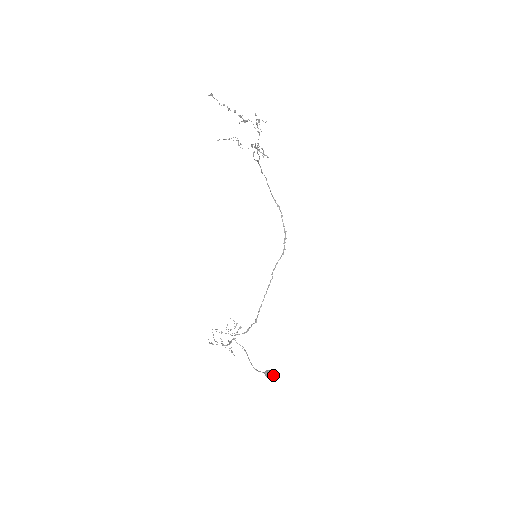
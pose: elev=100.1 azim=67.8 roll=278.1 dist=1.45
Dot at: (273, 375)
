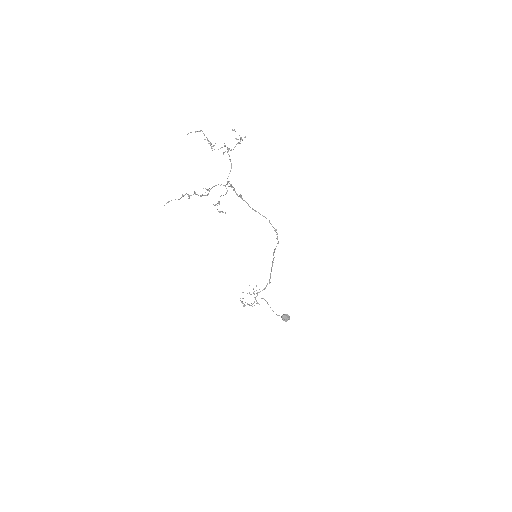
Dot at: (287, 320)
